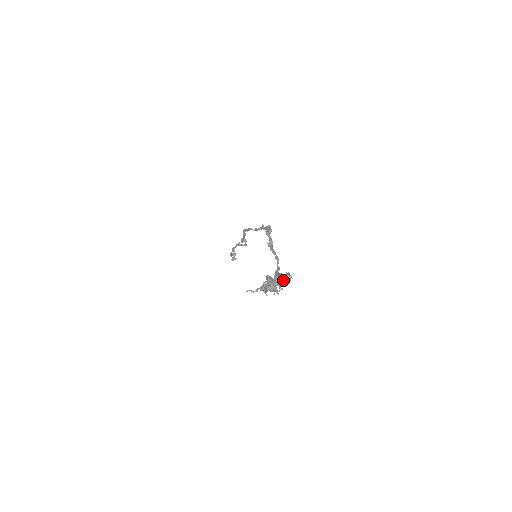
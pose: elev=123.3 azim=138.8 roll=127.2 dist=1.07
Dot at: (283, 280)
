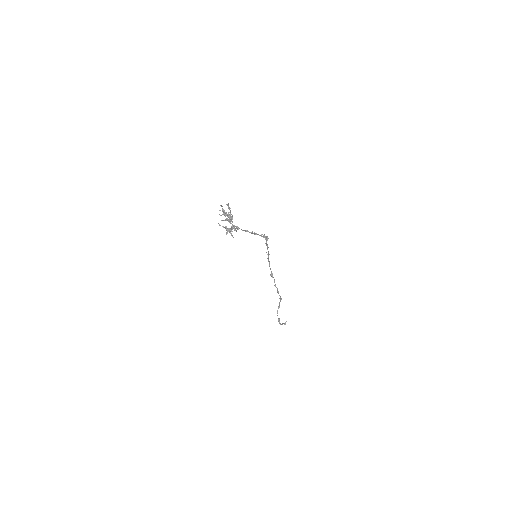
Dot at: (228, 213)
